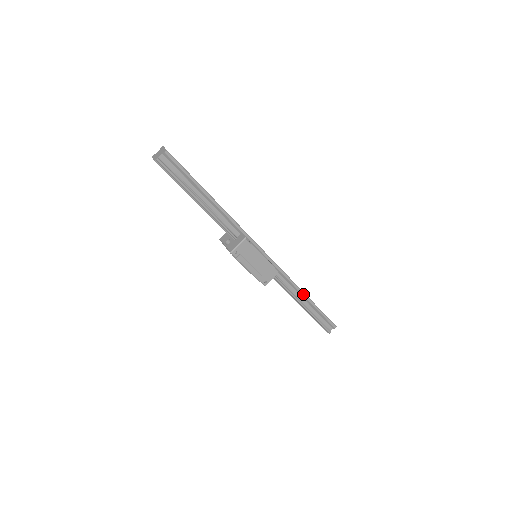
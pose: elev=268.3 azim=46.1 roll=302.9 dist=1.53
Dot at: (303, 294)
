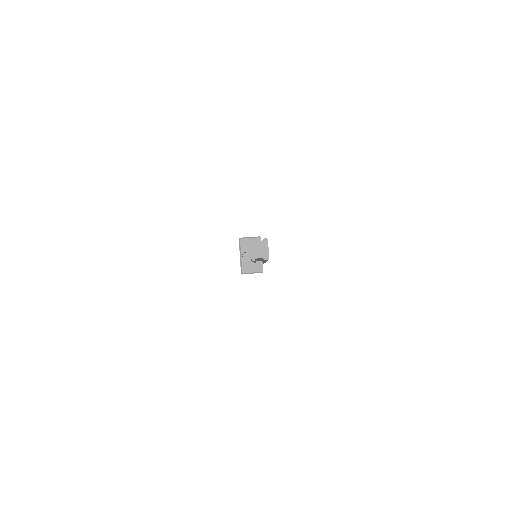
Dot at: occluded
